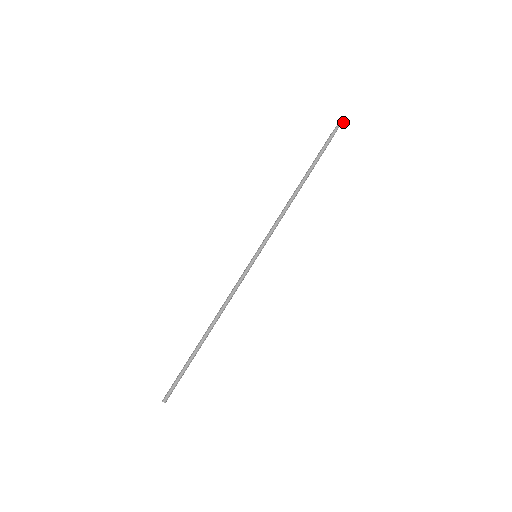
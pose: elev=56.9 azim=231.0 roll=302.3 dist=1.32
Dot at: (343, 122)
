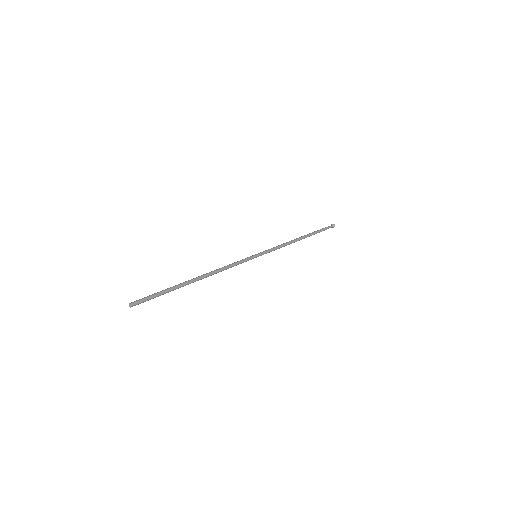
Dot at: occluded
